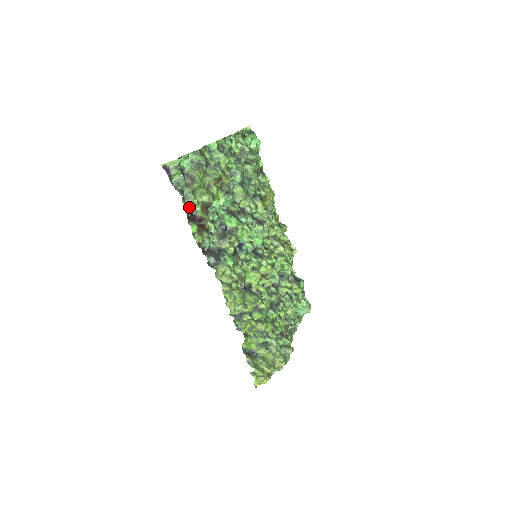
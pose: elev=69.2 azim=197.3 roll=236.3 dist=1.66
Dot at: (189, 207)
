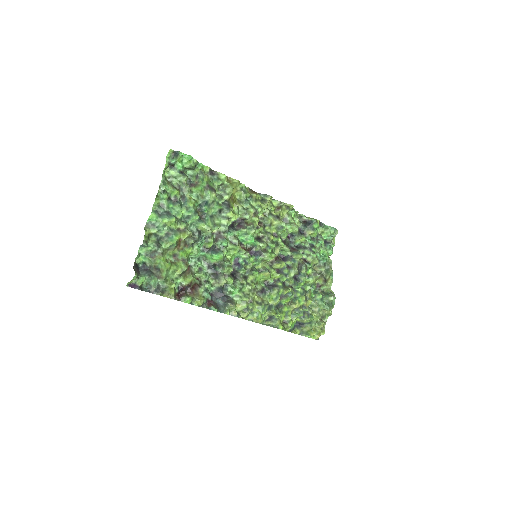
Dot at: (172, 293)
